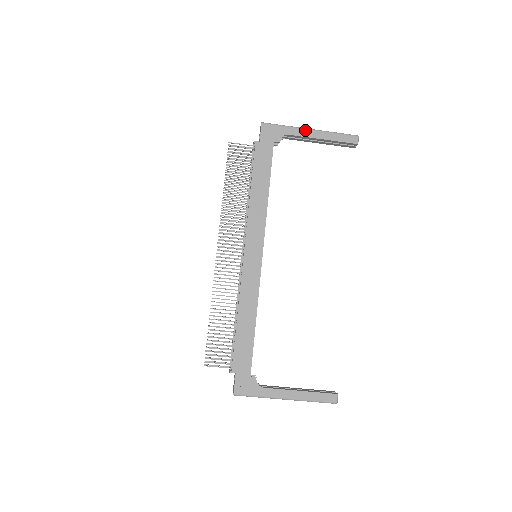
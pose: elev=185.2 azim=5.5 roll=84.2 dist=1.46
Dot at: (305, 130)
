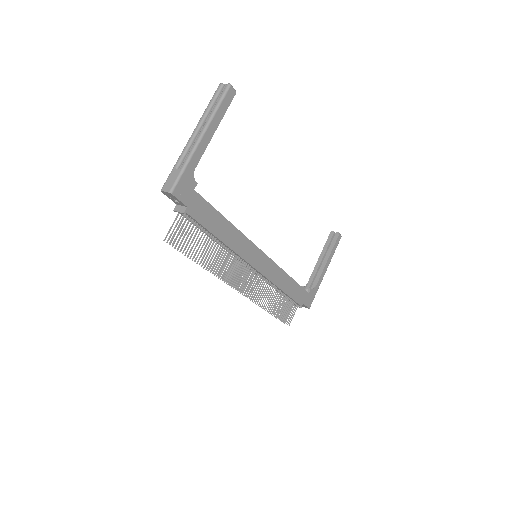
Dot at: (200, 145)
